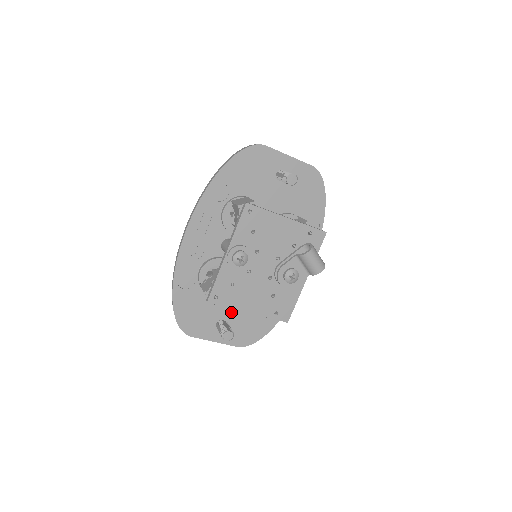
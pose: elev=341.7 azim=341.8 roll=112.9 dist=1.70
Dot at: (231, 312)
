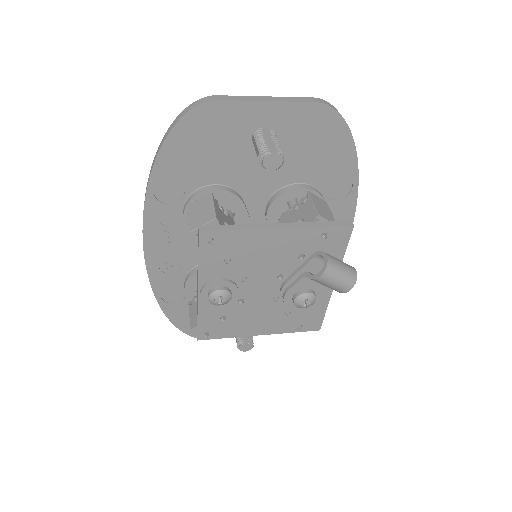
Dot at: occluded
